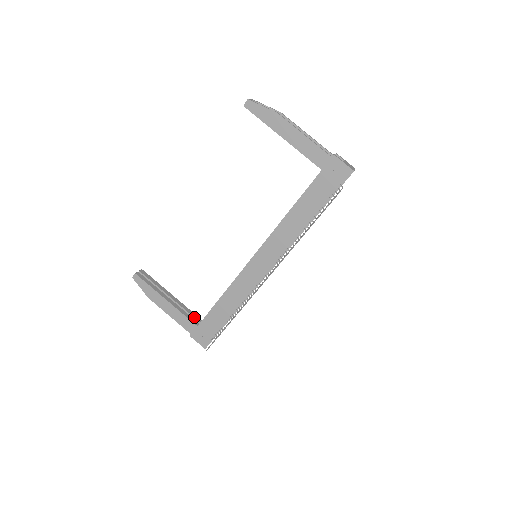
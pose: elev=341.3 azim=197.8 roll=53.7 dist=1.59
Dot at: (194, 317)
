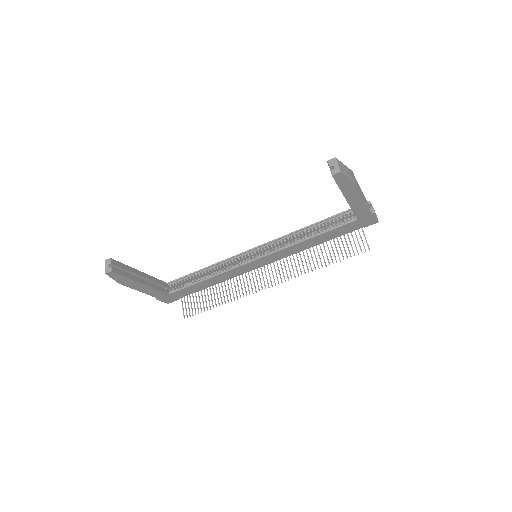
Dot at: (162, 285)
